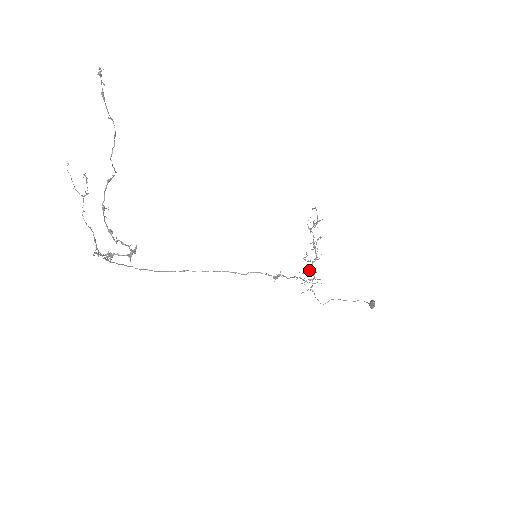
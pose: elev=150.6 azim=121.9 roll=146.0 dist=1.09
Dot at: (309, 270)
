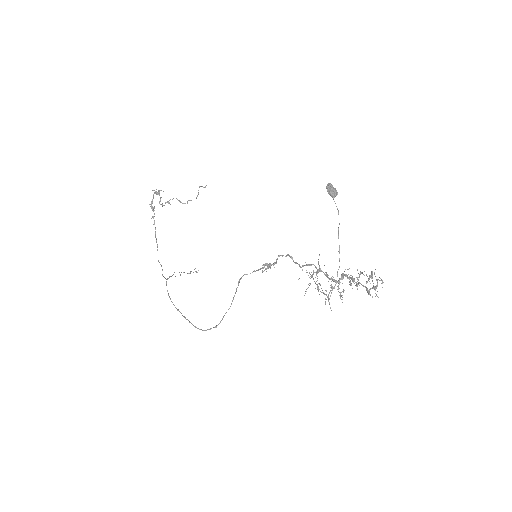
Dot at: (331, 286)
